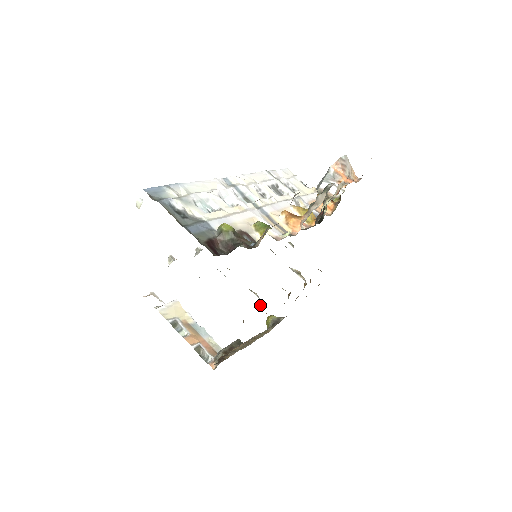
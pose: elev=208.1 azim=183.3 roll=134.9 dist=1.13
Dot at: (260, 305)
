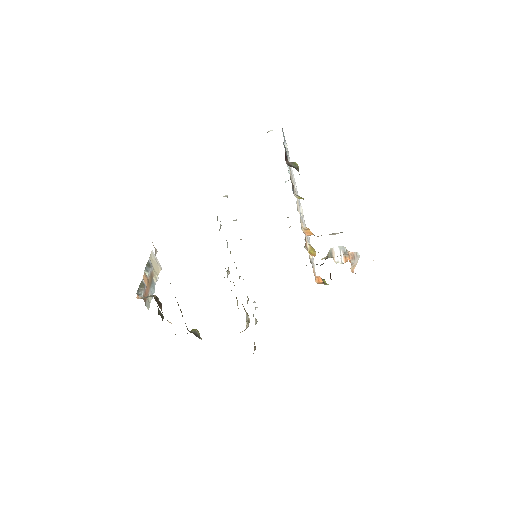
Dot at: occluded
